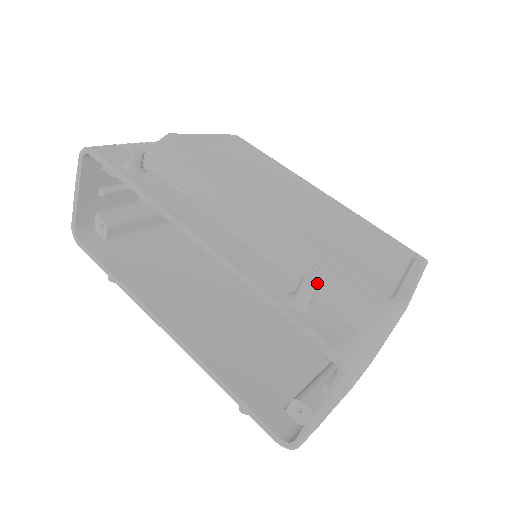
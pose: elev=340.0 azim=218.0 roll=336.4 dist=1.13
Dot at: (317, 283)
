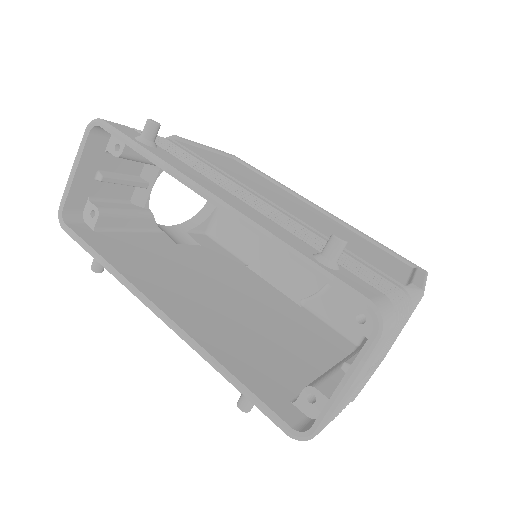
Dot at: occluded
